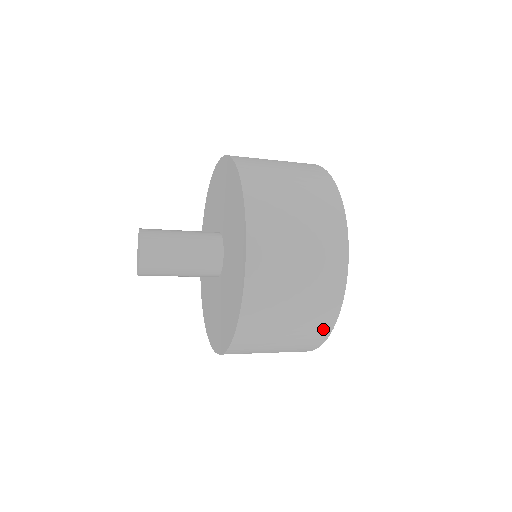
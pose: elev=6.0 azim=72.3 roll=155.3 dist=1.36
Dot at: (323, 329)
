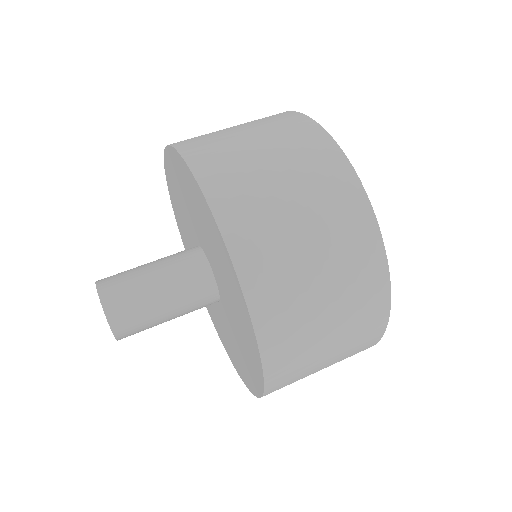
Dot at: occluded
